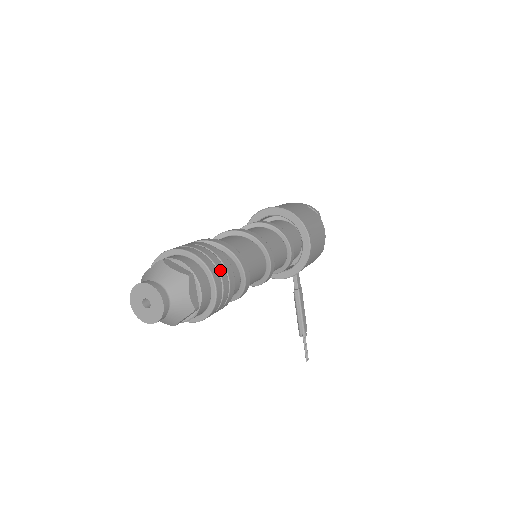
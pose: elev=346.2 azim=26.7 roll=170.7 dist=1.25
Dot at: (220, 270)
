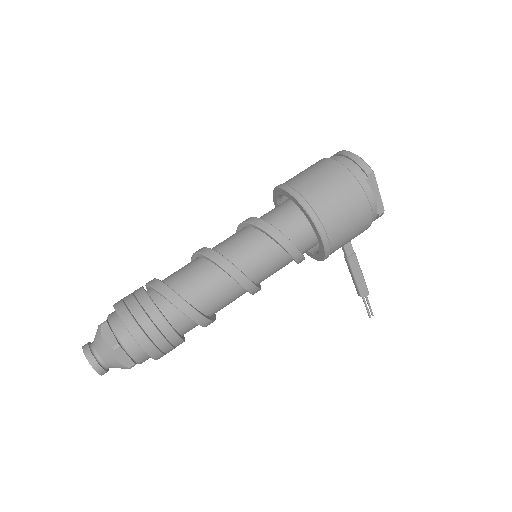
Dot at: (150, 334)
